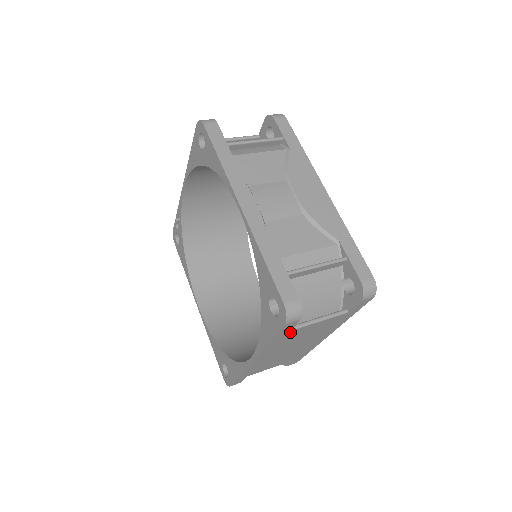
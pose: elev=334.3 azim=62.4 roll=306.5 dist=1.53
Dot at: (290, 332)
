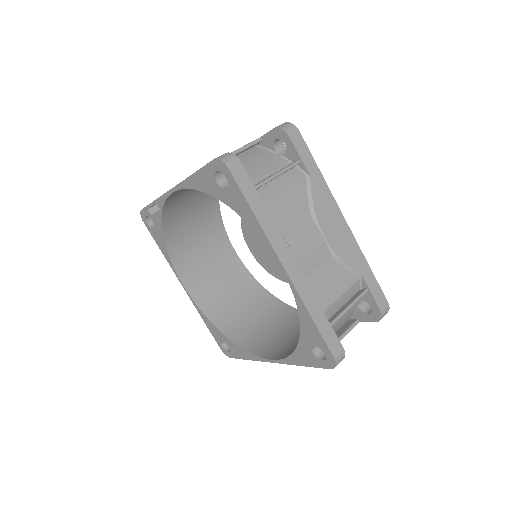
Dot at: occluded
